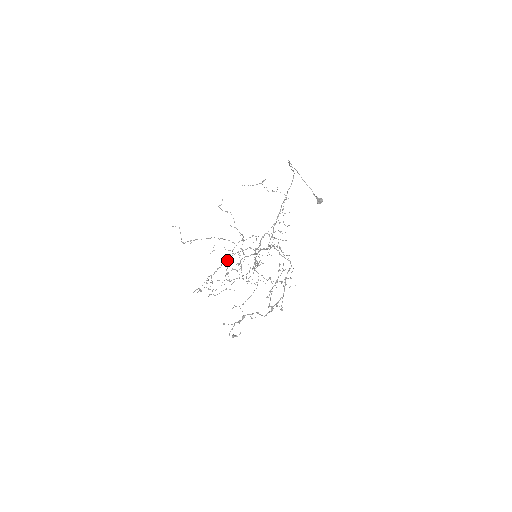
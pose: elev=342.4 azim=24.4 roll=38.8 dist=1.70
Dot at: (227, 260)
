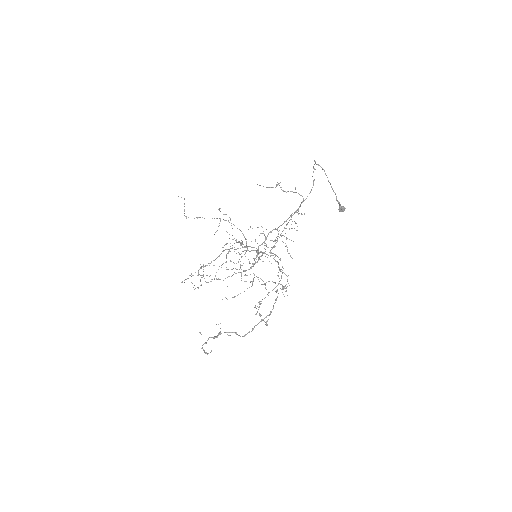
Dot at: (230, 243)
